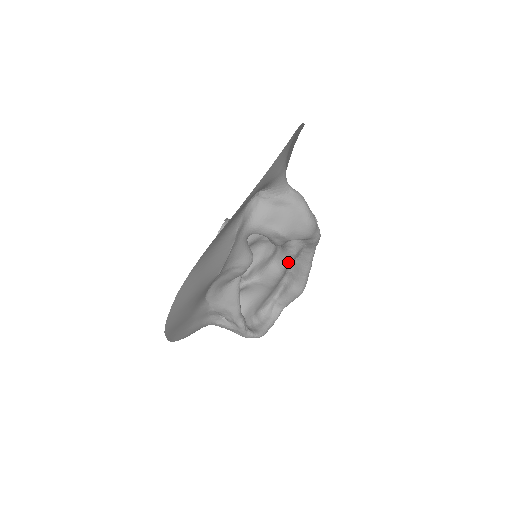
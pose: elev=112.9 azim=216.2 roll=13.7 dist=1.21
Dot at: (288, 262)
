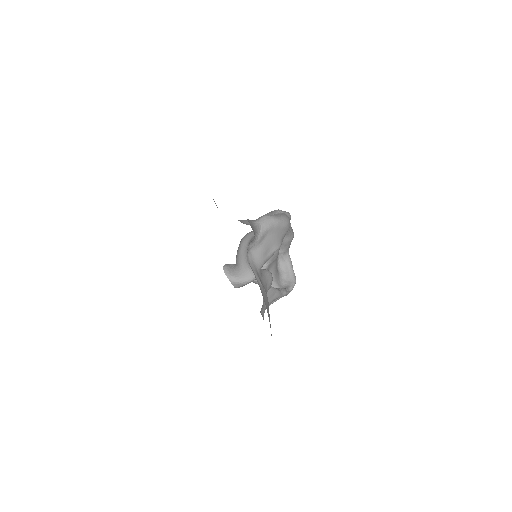
Dot at: occluded
